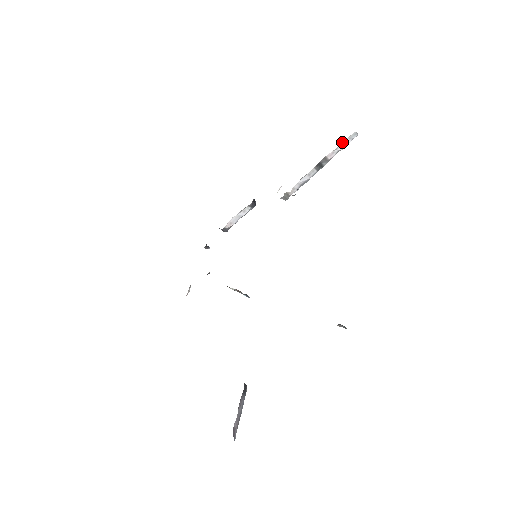
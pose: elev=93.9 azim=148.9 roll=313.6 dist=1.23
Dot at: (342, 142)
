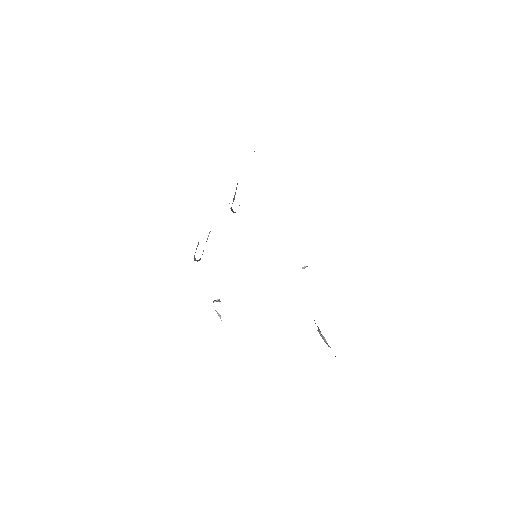
Dot at: occluded
